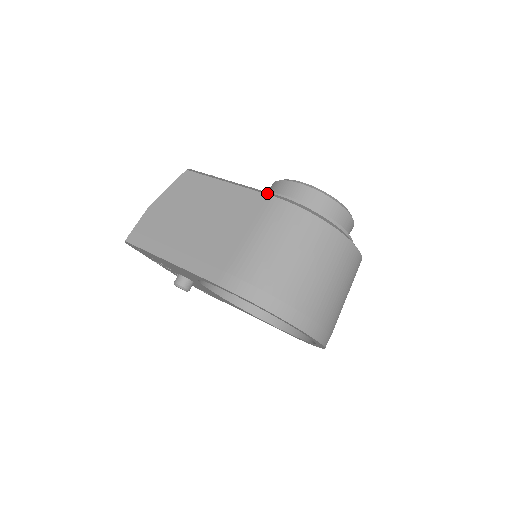
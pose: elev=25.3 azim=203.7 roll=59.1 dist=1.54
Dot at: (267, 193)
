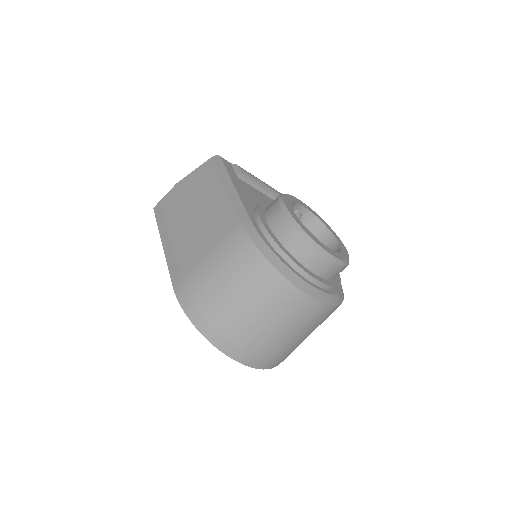
Dot at: (242, 215)
